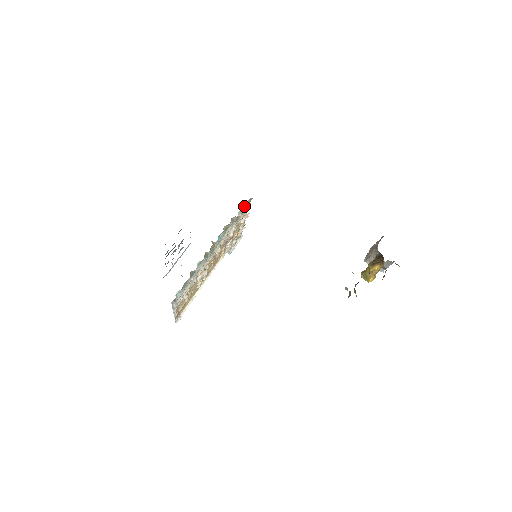
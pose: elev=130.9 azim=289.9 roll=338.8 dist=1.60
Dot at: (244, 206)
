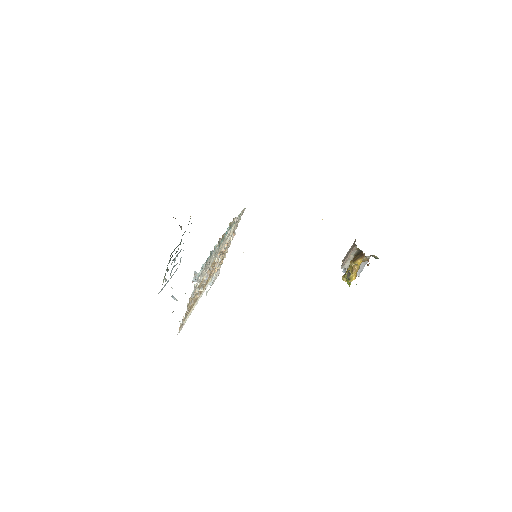
Dot at: (241, 212)
